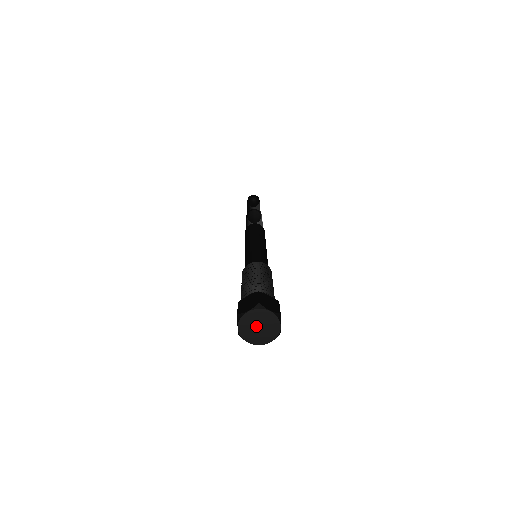
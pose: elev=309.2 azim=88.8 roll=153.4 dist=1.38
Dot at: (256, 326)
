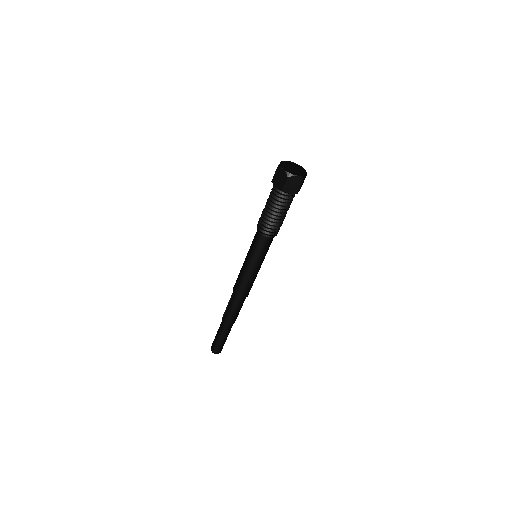
Dot at: (291, 168)
